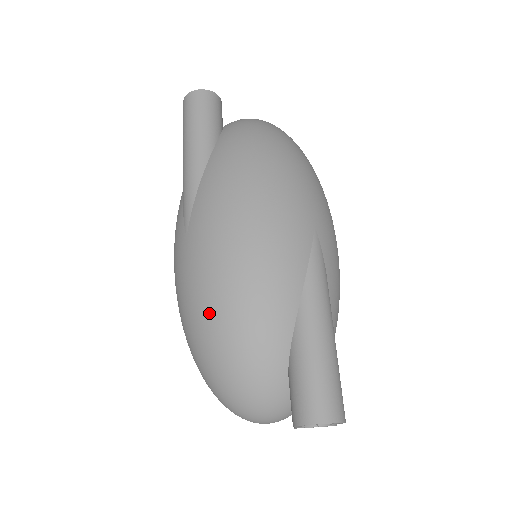
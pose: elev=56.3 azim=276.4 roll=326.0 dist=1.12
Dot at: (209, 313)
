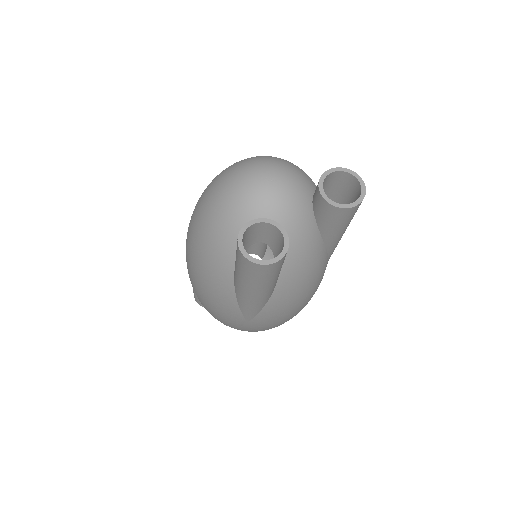
Dot at: occluded
